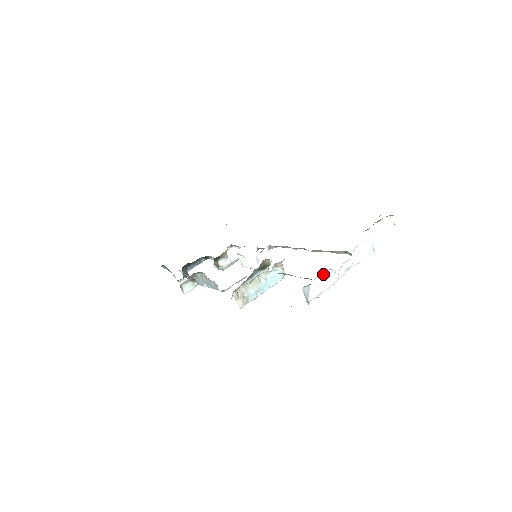
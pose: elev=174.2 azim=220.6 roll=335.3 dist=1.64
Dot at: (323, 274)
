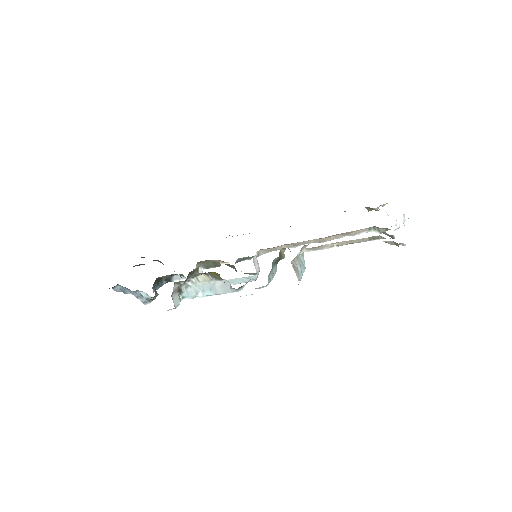
Dot at: occluded
